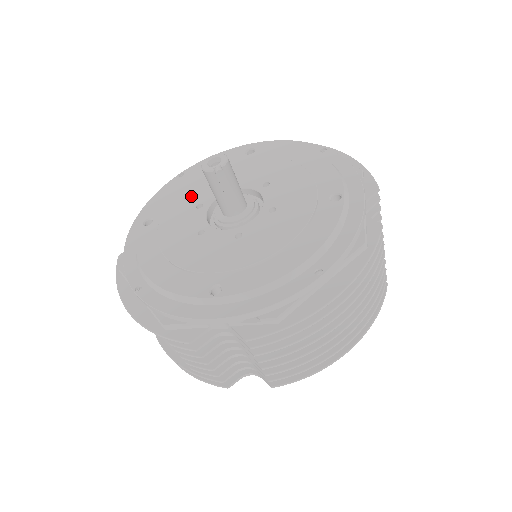
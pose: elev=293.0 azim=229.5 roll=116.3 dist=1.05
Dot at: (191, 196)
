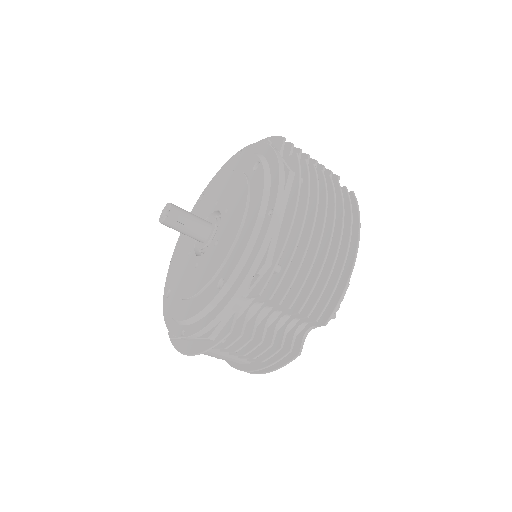
Dot at: (182, 254)
